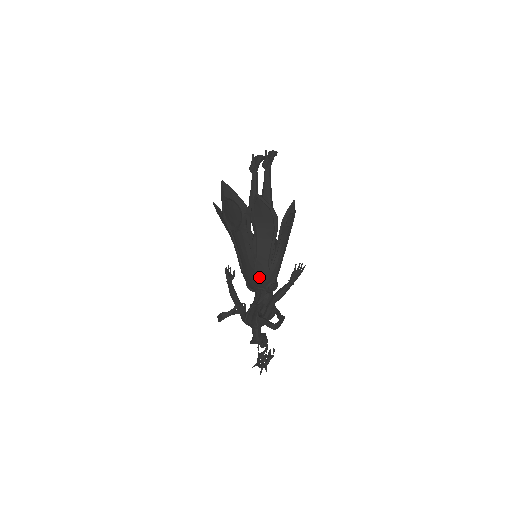
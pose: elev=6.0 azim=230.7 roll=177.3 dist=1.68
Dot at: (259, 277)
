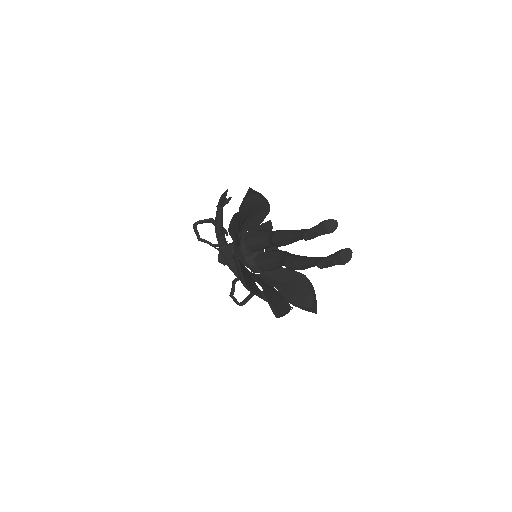
Dot at: occluded
